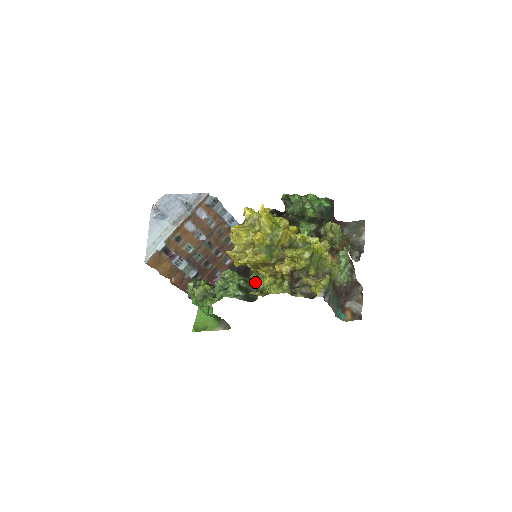
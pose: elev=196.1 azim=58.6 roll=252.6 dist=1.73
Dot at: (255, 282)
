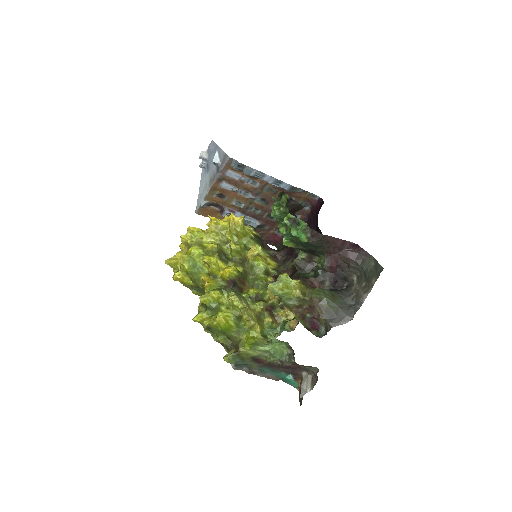
Dot at: occluded
